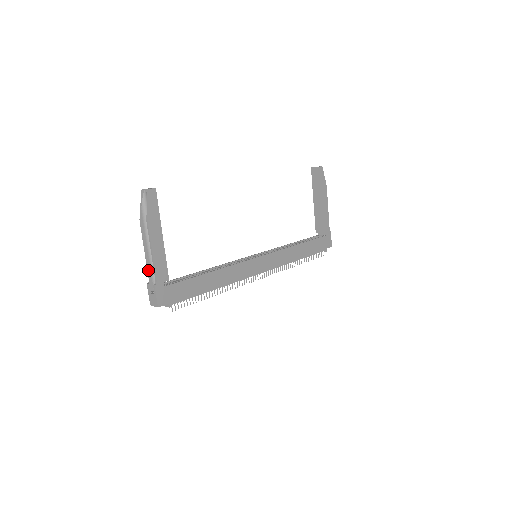
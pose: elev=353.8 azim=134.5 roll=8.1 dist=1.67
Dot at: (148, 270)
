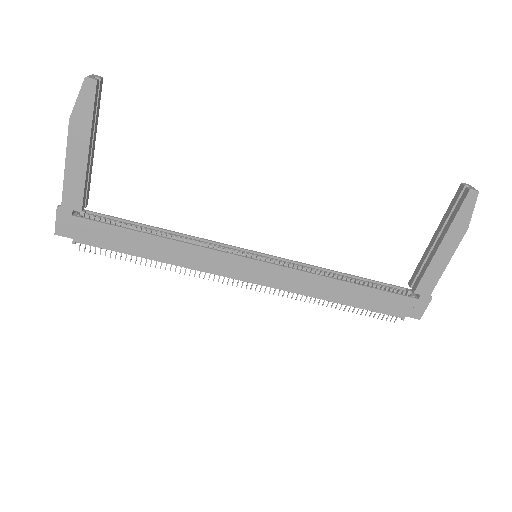
Dot at: occluded
